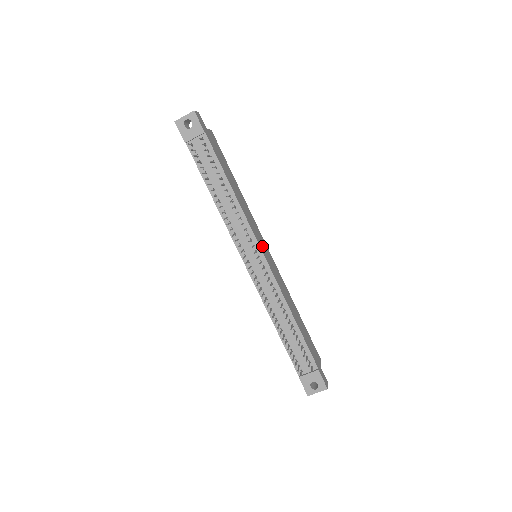
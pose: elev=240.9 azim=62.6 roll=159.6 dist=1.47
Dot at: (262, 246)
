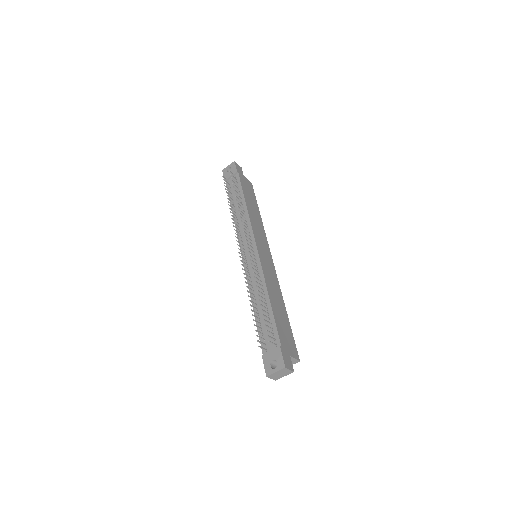
Dot at: (261, 246)
